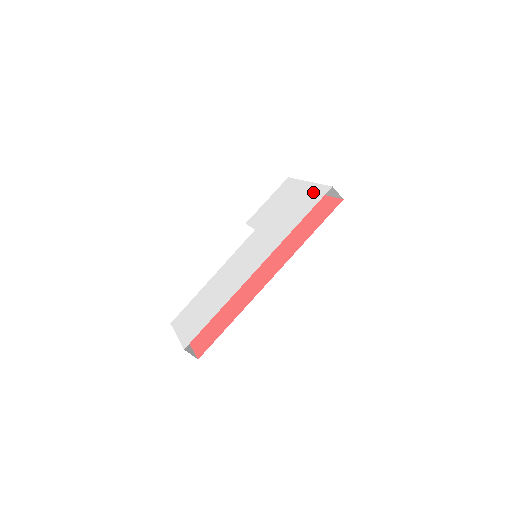
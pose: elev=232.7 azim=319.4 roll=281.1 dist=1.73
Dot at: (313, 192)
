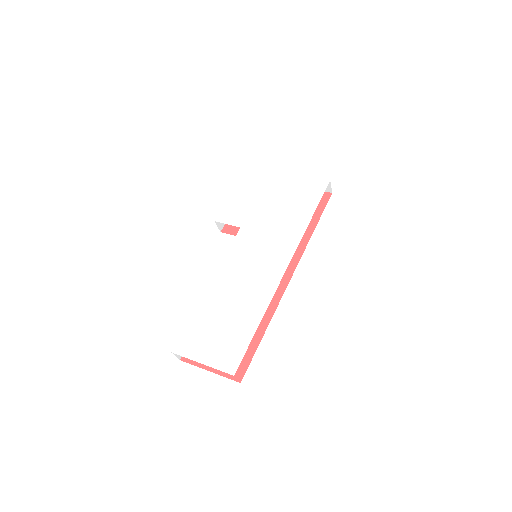
Dot at: (306, 186)
